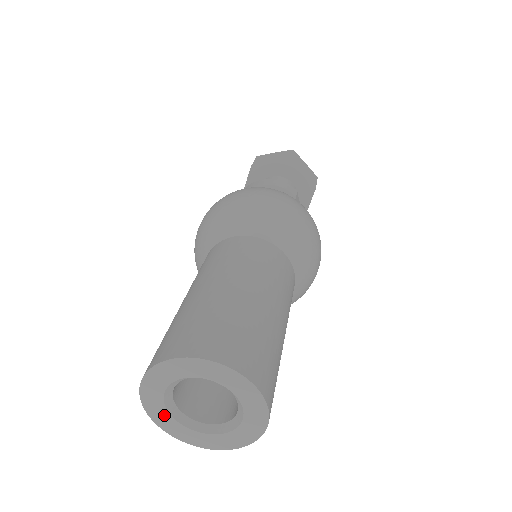
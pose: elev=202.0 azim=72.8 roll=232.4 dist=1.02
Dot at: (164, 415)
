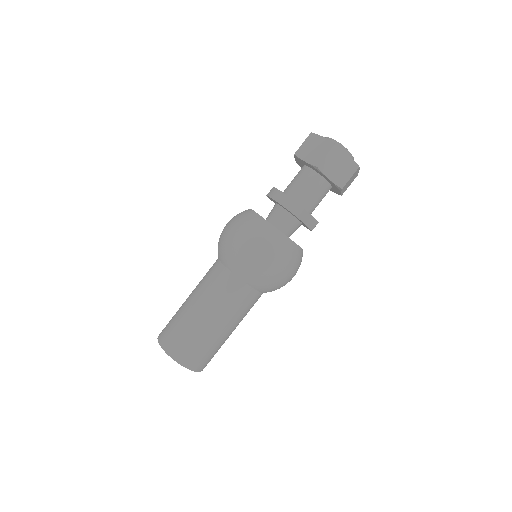
Dot at: occluded
